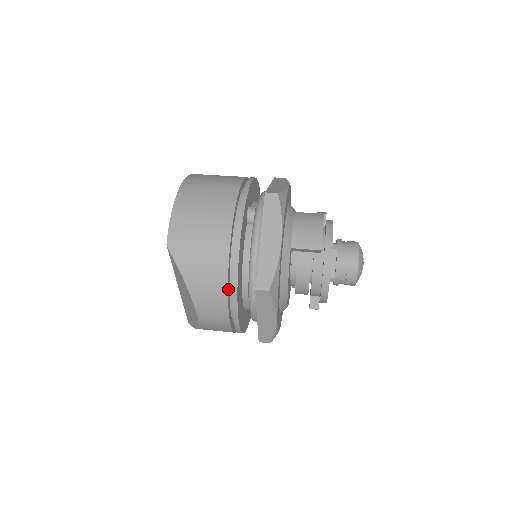
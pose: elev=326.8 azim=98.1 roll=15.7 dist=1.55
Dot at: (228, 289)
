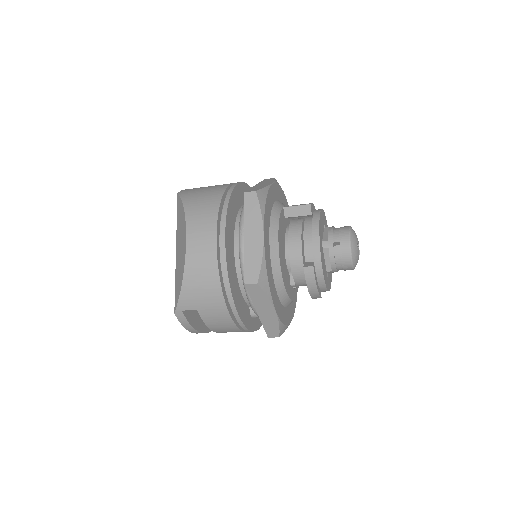
Dot at: (220, 208)
